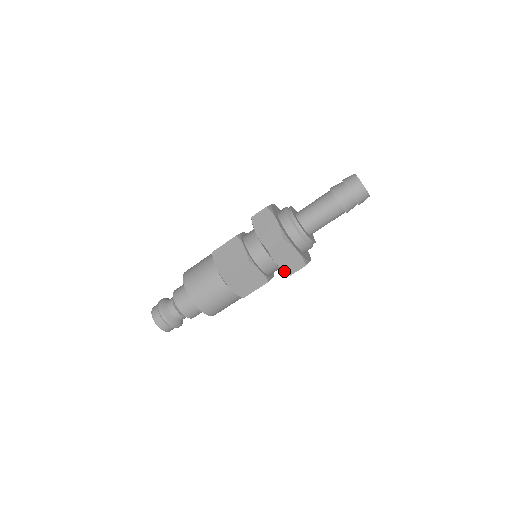
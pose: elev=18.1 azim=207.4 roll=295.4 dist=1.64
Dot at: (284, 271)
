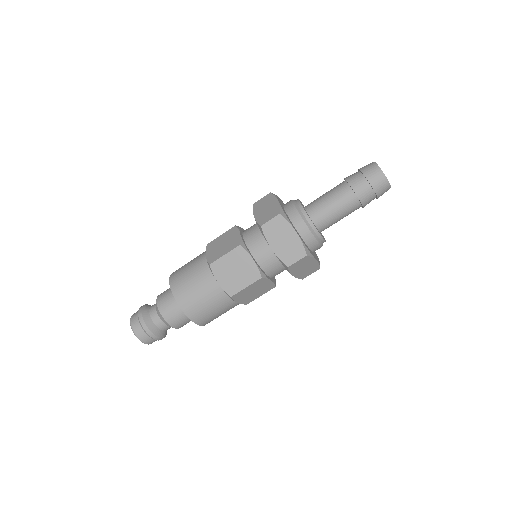
Dot at: (280, 260)
